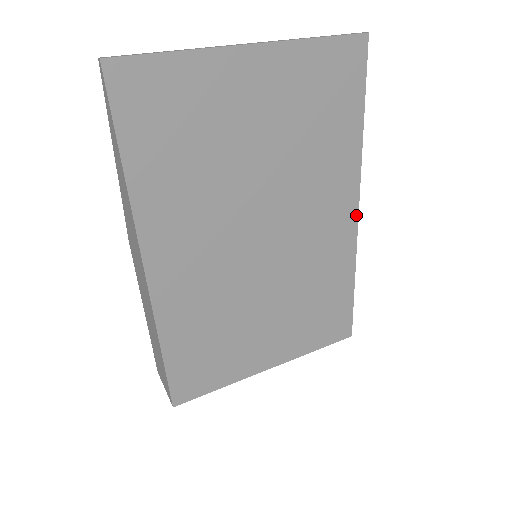
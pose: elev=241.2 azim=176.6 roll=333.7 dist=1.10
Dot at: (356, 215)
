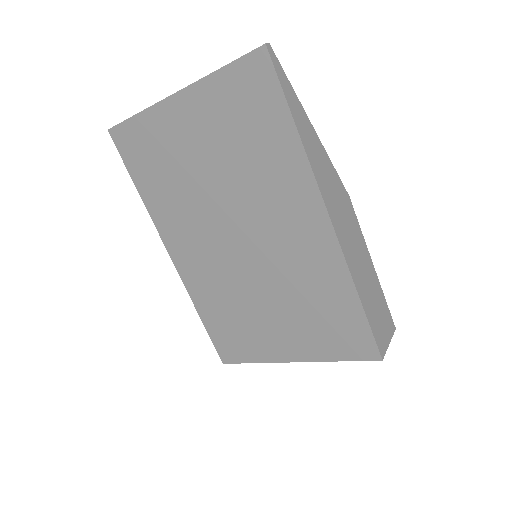
Dot at: (329, 224)
